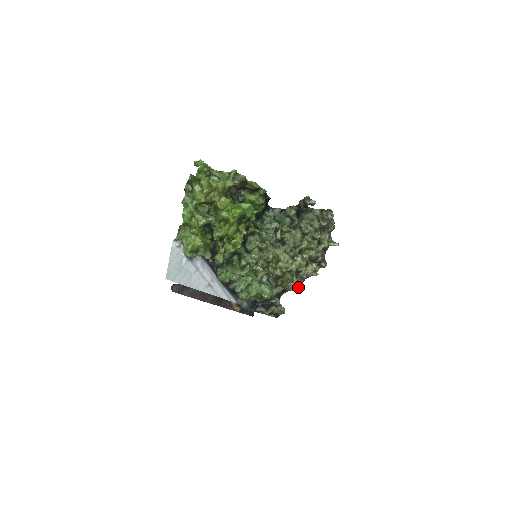
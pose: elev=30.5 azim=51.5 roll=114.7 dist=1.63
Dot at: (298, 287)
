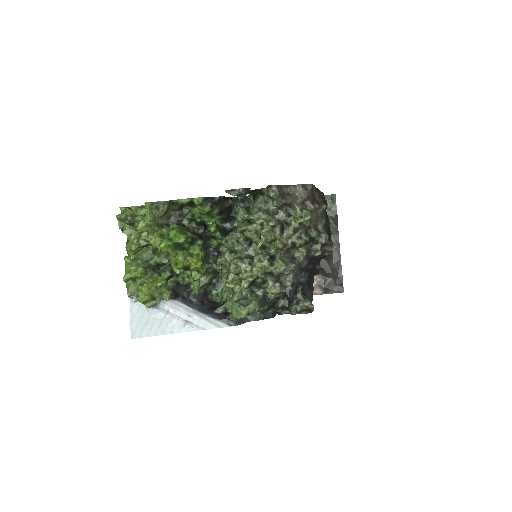
Dot at: (274, 292)
